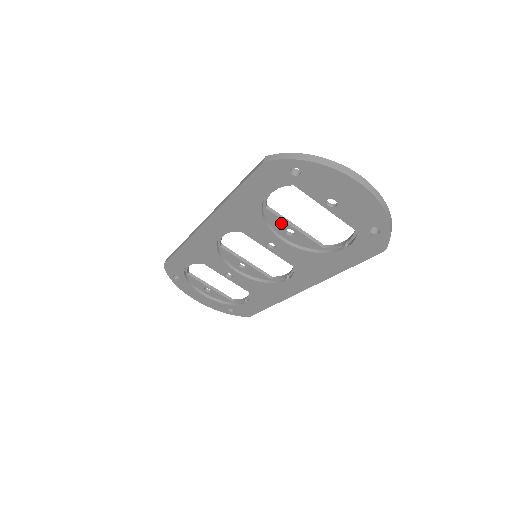
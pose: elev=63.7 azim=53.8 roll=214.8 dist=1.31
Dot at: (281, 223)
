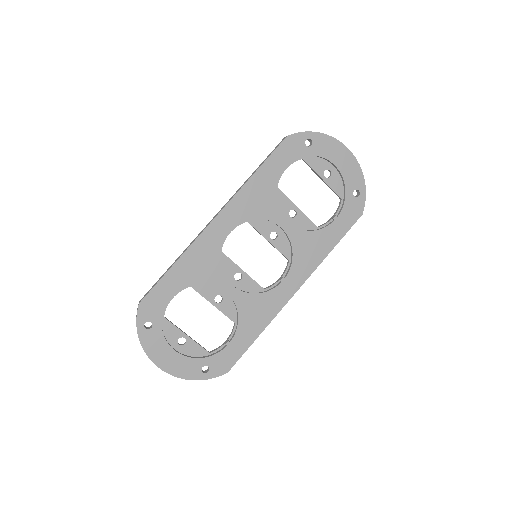
Dot at: (287, 204)
